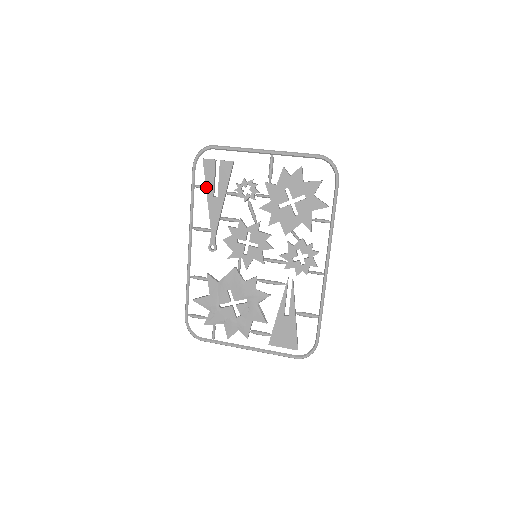
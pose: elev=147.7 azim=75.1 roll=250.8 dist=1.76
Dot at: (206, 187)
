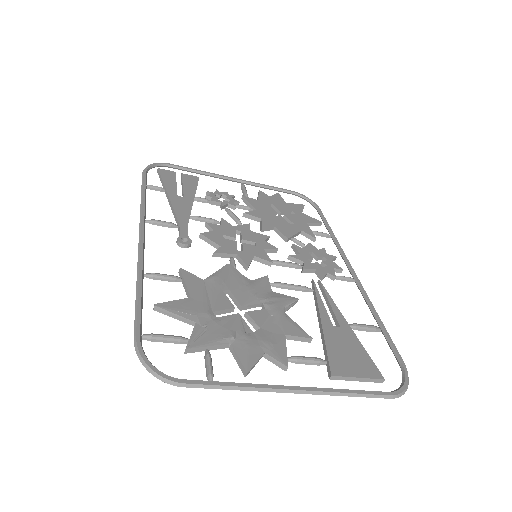
Dot at: (165, 187)
